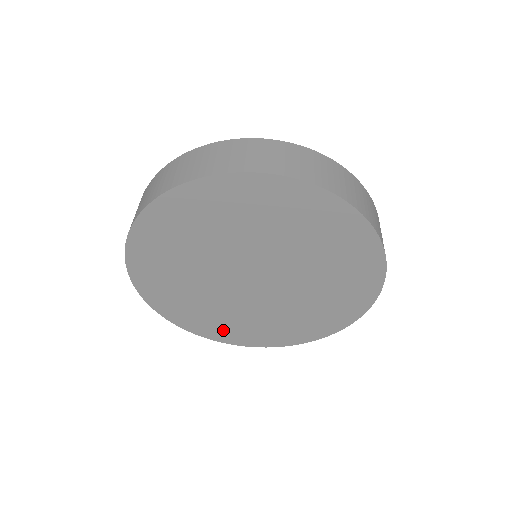
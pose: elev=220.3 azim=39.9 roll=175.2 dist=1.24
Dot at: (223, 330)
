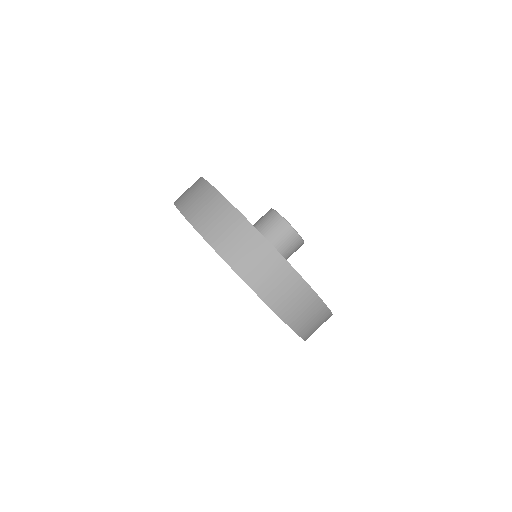
Dot at: occluded
